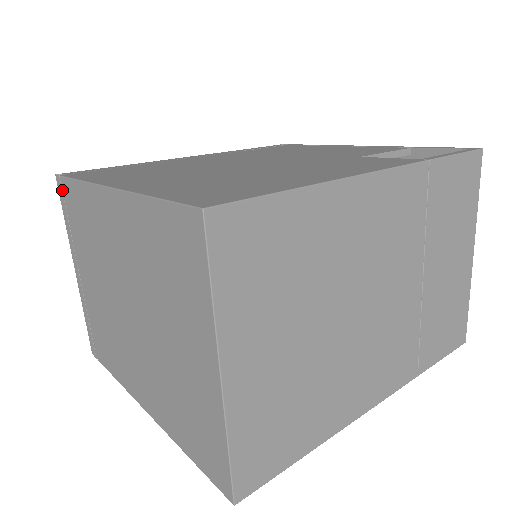
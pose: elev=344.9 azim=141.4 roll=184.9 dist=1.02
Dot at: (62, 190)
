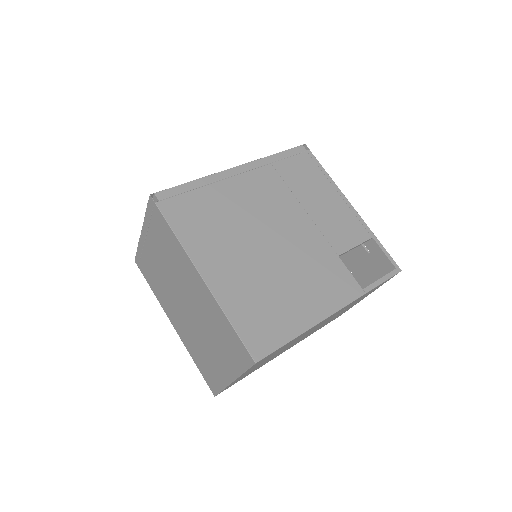
Dot at: (153, 208)
